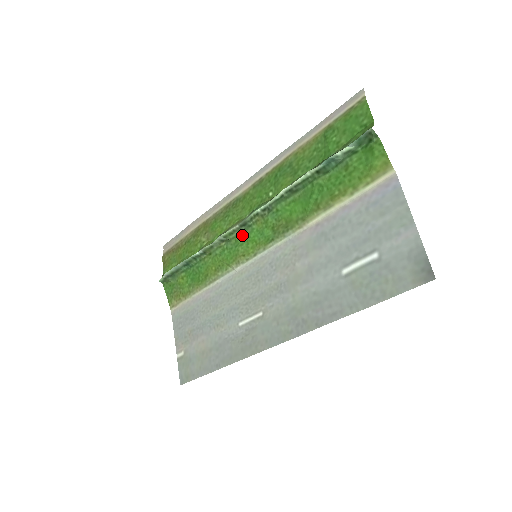
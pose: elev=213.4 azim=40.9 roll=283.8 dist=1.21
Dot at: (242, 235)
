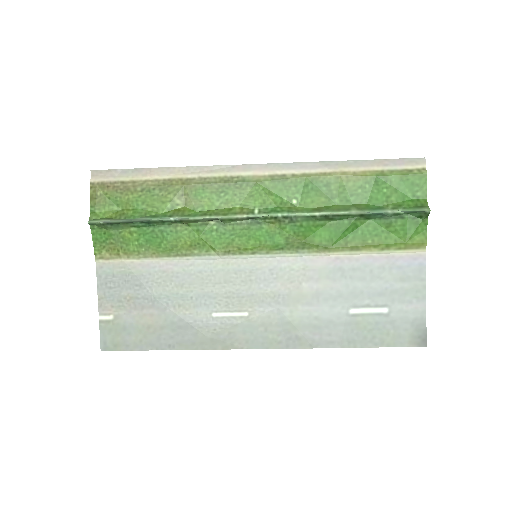
Dot at: (245, 227)
